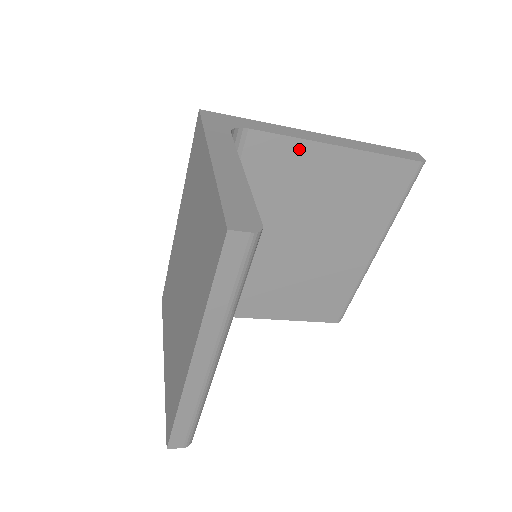
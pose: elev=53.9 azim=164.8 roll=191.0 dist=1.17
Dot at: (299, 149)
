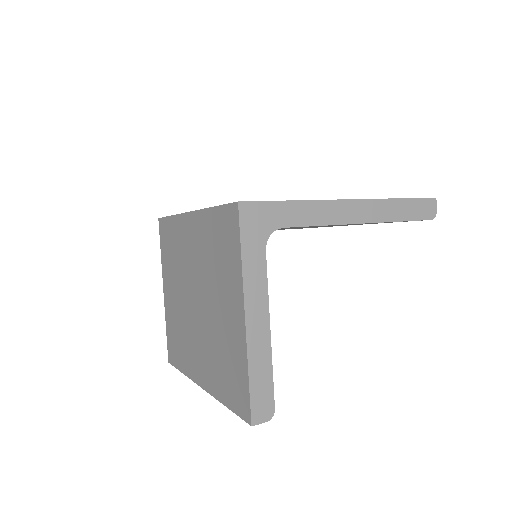
Dot at: occluded
